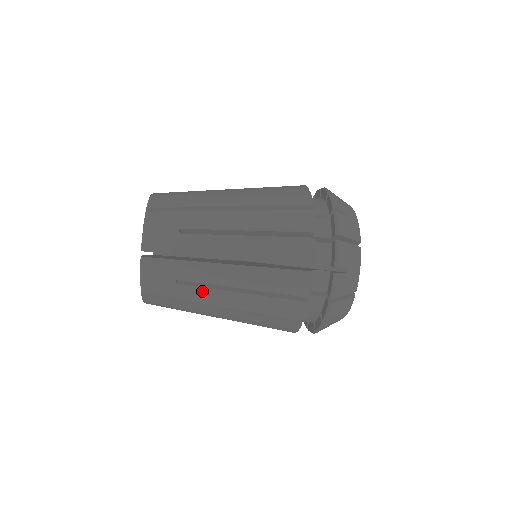
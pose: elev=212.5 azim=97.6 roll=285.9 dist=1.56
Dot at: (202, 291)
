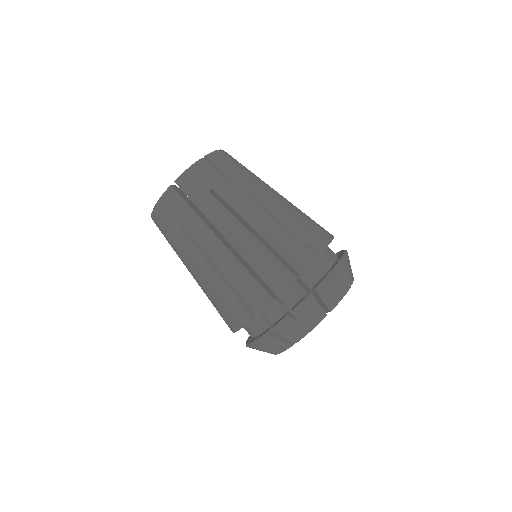
Dot at: (223, 211)
